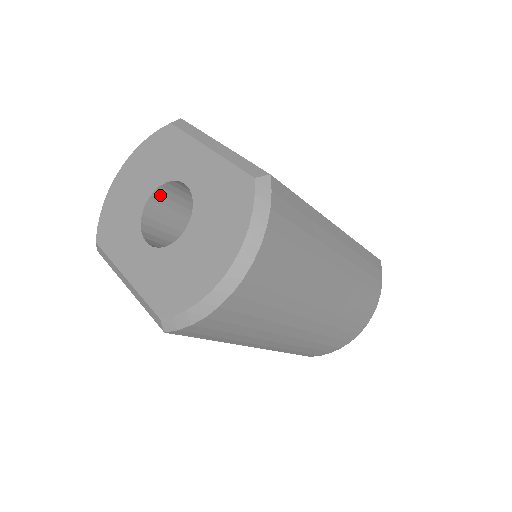
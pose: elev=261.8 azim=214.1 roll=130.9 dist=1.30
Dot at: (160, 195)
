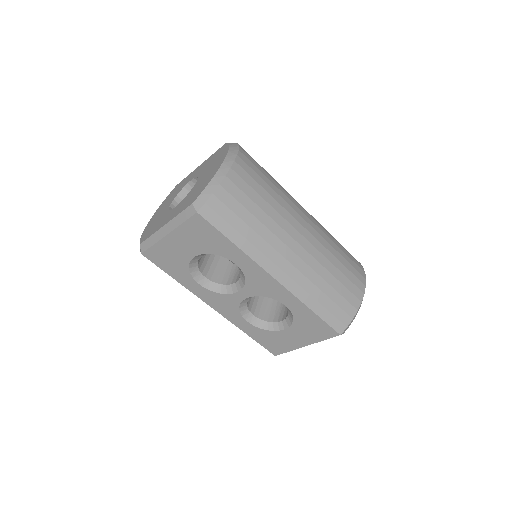
Dot at: occluded
